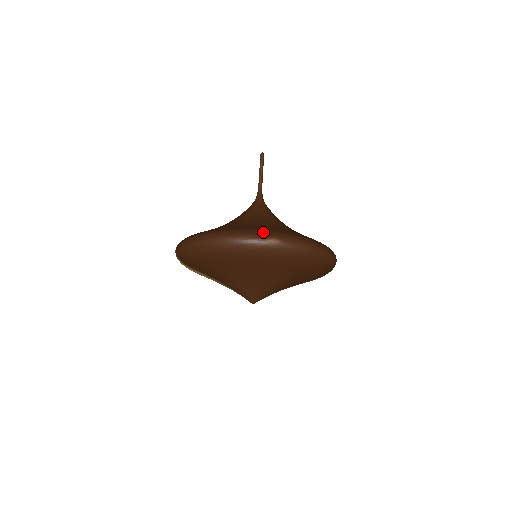
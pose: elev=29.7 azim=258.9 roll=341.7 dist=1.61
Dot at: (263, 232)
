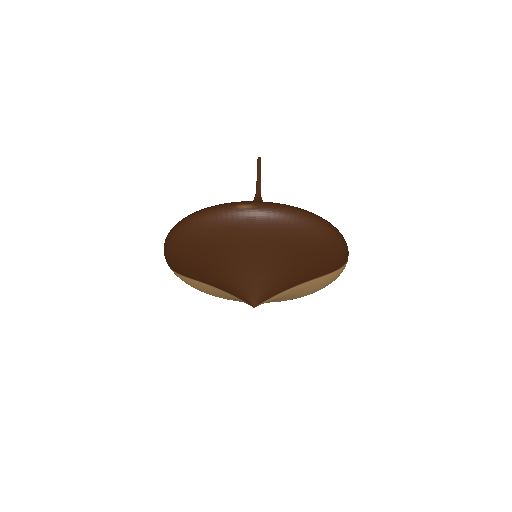
Dot at: (235, 202)
